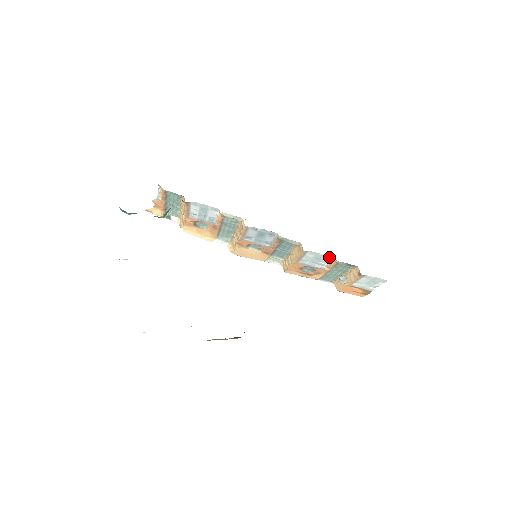
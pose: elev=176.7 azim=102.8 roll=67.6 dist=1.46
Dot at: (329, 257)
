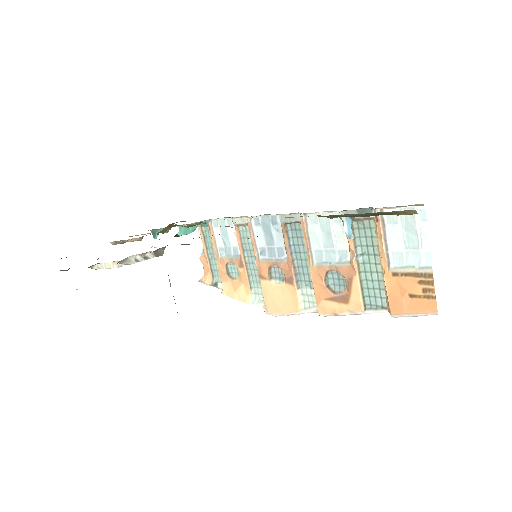
Dot at: occluded
